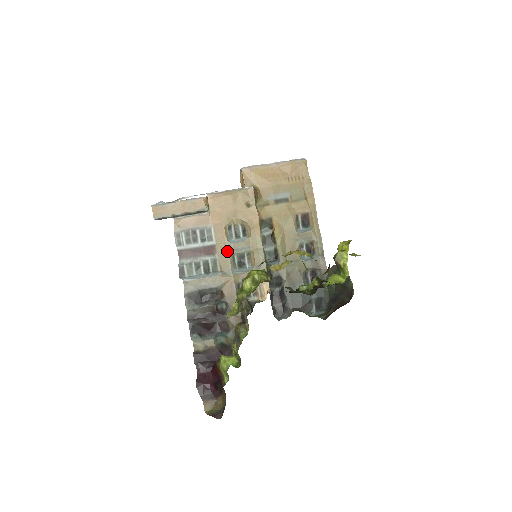
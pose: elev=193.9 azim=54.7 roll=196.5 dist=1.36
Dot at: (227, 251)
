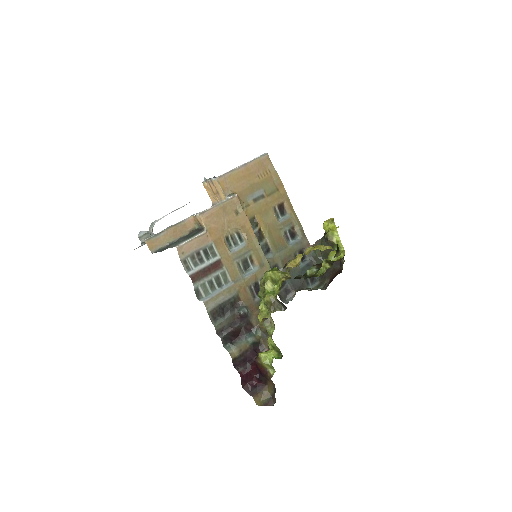
Dot at: (232, 261)
